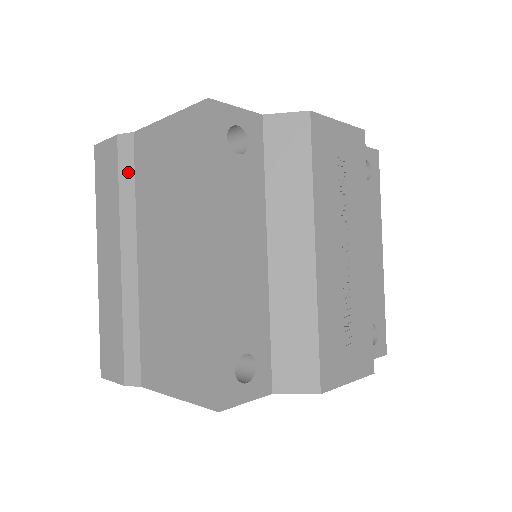
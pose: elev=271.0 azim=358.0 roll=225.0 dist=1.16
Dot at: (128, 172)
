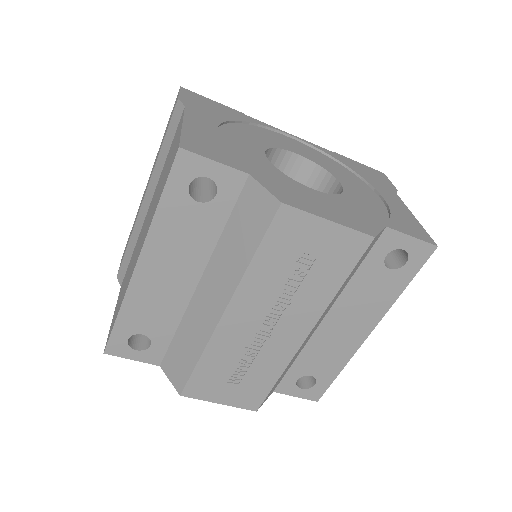
Dot at: (170, 137)
